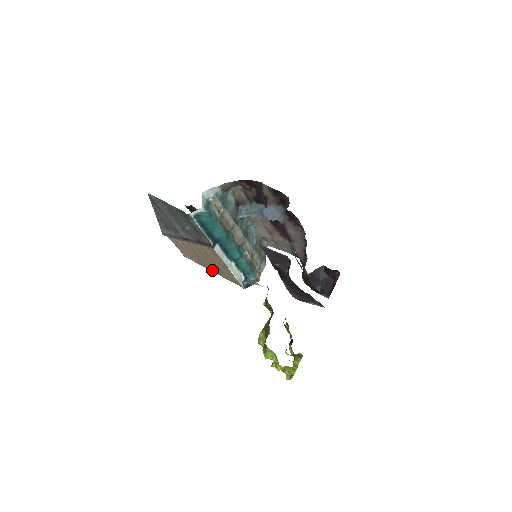
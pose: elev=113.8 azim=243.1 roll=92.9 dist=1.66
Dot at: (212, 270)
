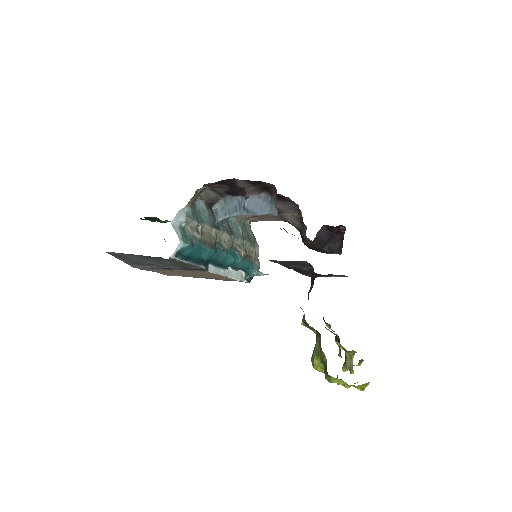
Dot at: (205, 278)
